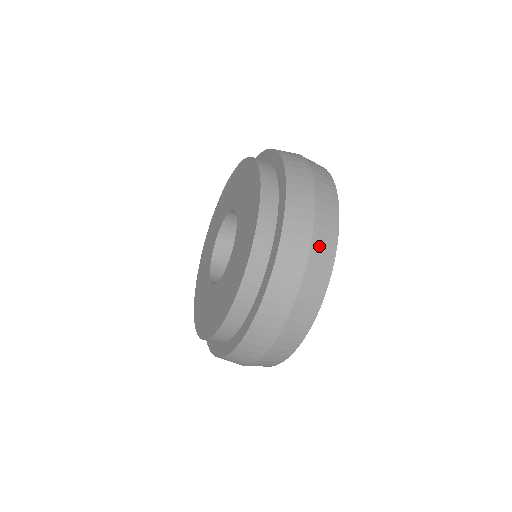
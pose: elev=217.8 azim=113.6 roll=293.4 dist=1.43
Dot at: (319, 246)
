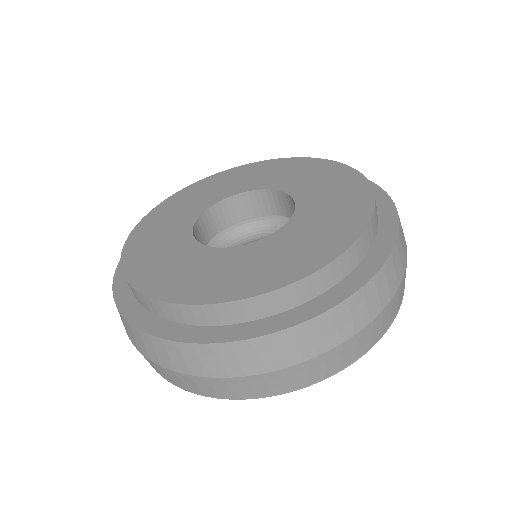
Dot at: occluded
